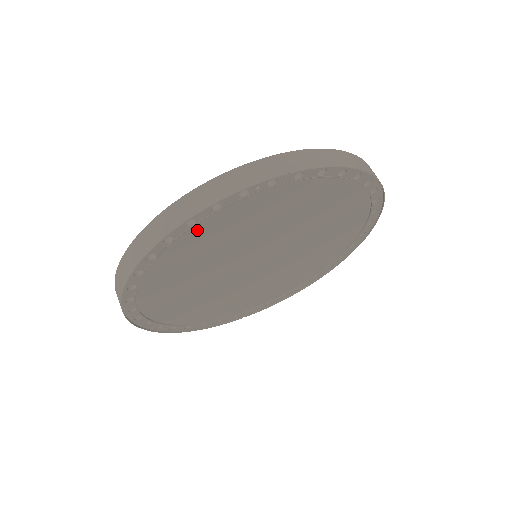
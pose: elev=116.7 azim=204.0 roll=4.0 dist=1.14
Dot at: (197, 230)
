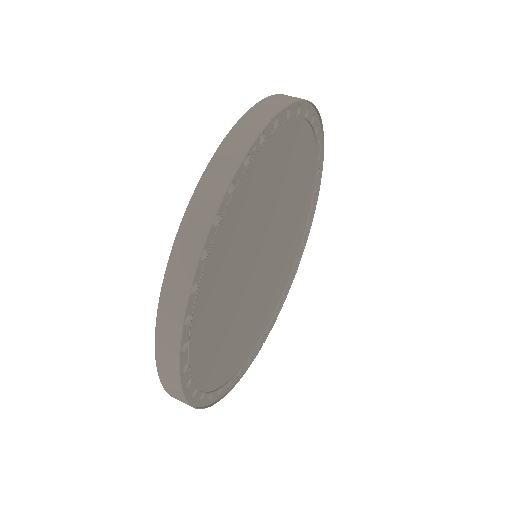
Dot at: (220, 231)
